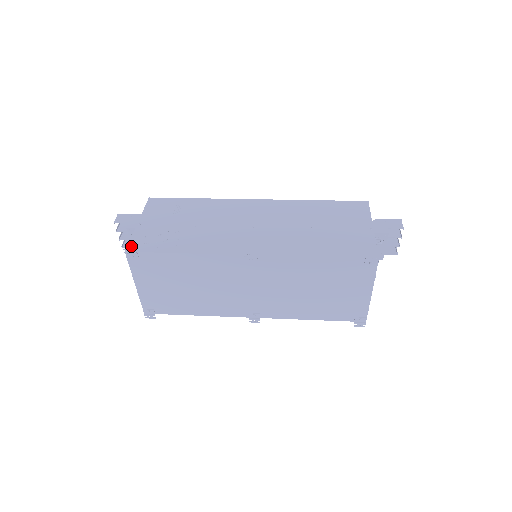
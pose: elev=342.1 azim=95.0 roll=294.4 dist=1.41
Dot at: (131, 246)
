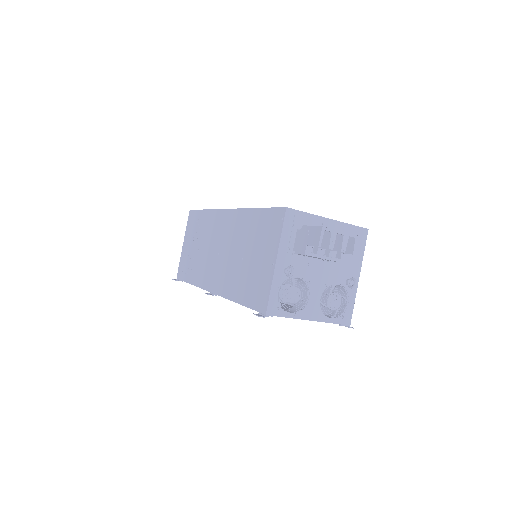
Dot at: (178, 273)
